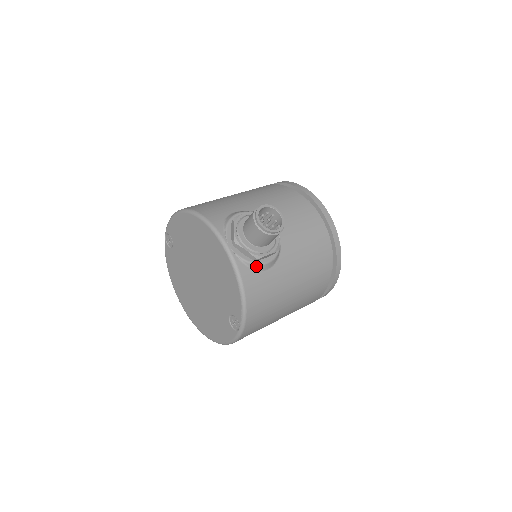
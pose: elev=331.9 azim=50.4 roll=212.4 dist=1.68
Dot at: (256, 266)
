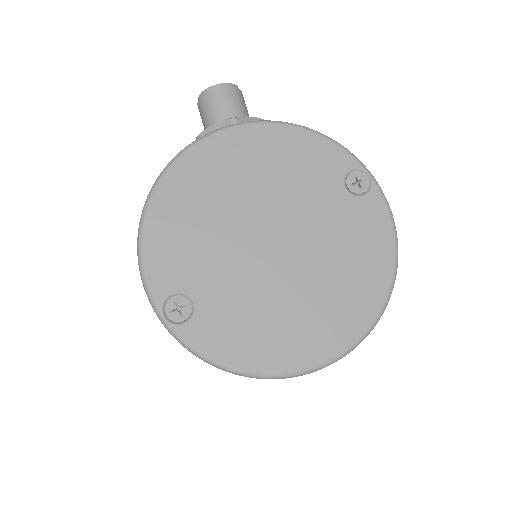
Dot at: occluded
